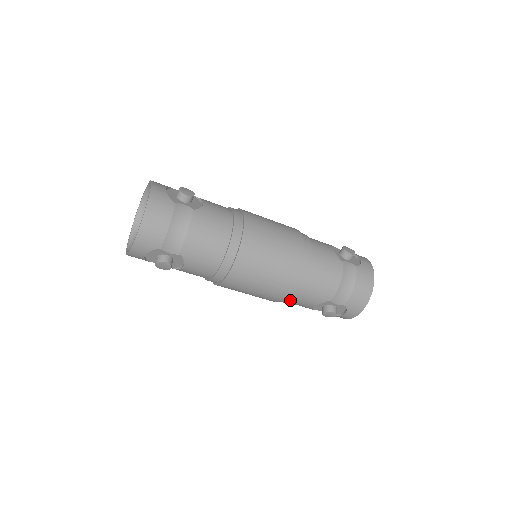
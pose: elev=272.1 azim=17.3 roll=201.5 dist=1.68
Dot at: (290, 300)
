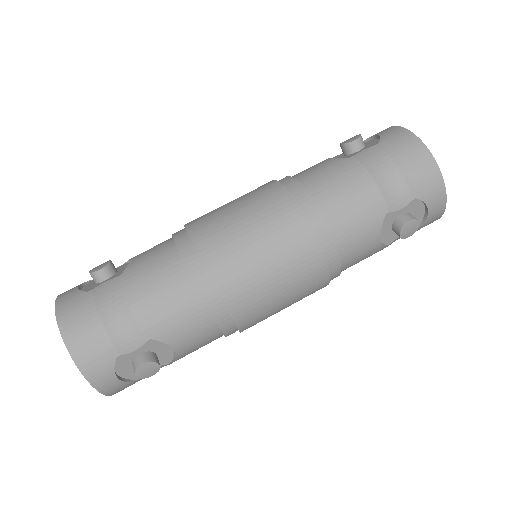
Dot at: (342, 262)
